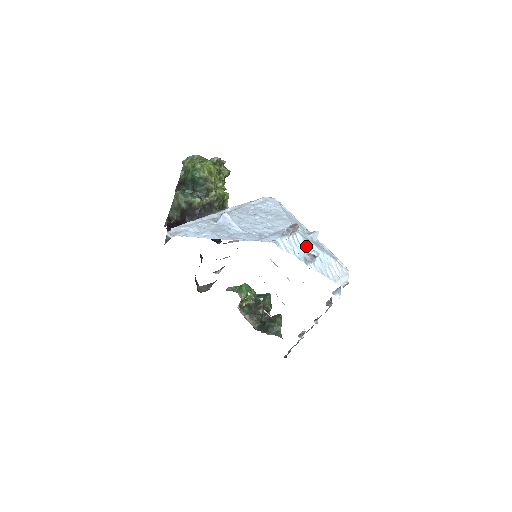
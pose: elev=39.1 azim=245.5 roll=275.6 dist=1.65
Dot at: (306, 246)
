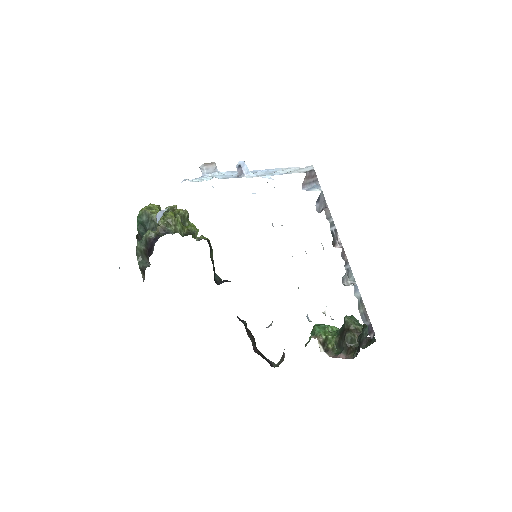
Dot at: (237, 173)
